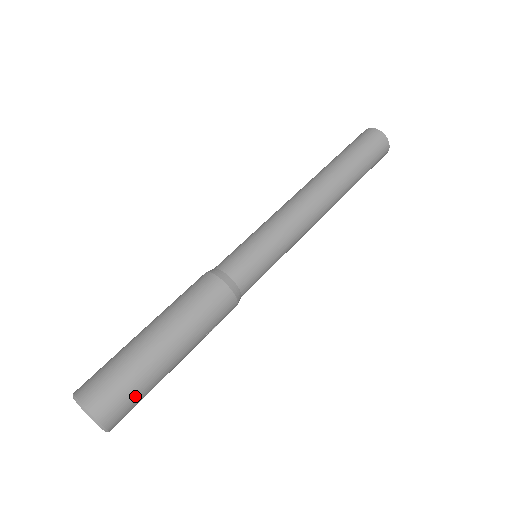
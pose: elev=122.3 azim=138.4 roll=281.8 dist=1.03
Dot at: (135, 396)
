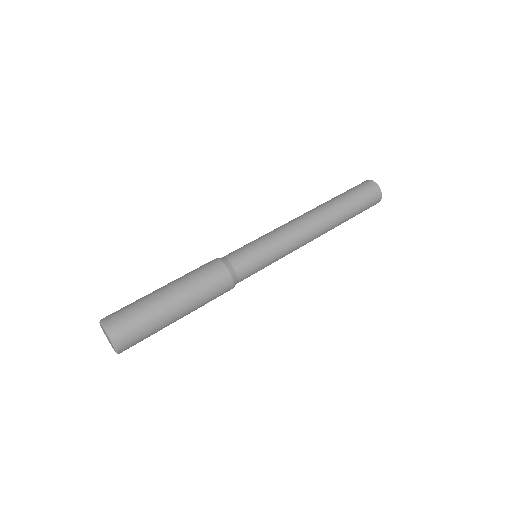
Dot at: (143, 333)
